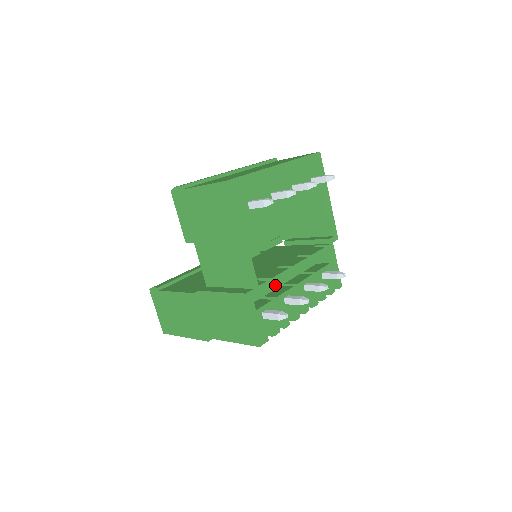
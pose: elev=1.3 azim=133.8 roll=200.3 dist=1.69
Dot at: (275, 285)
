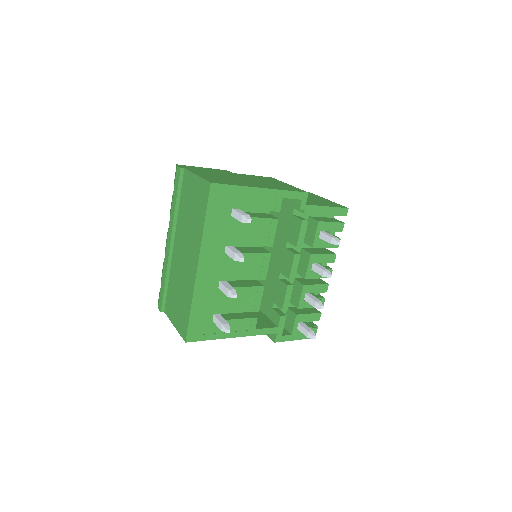
Dot at: occluded
